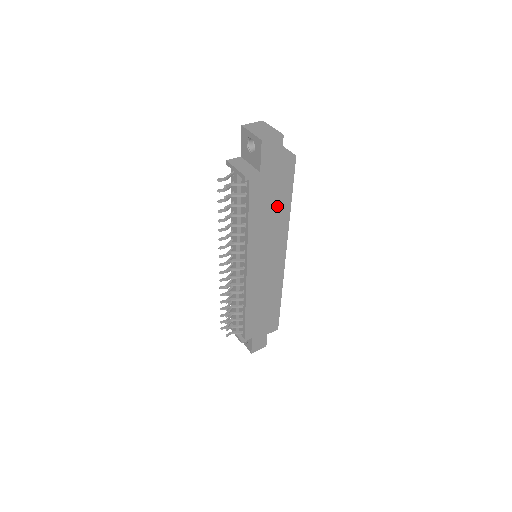
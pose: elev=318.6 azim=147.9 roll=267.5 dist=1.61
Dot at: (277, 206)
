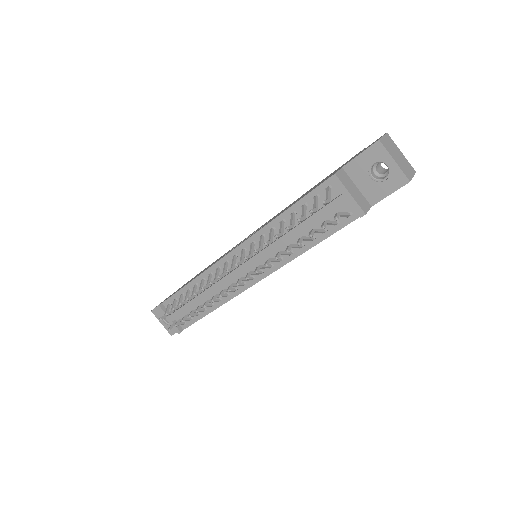
Dot at: occluded
